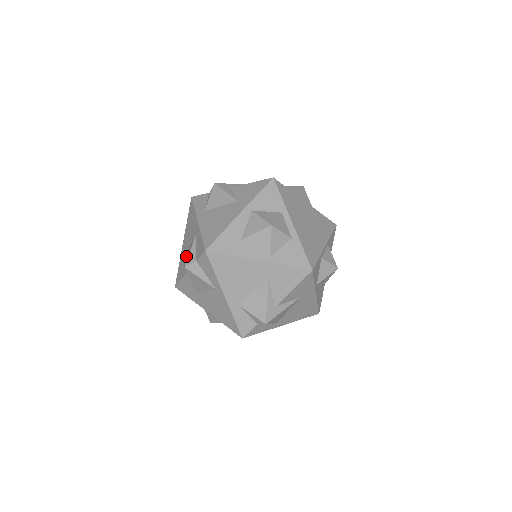
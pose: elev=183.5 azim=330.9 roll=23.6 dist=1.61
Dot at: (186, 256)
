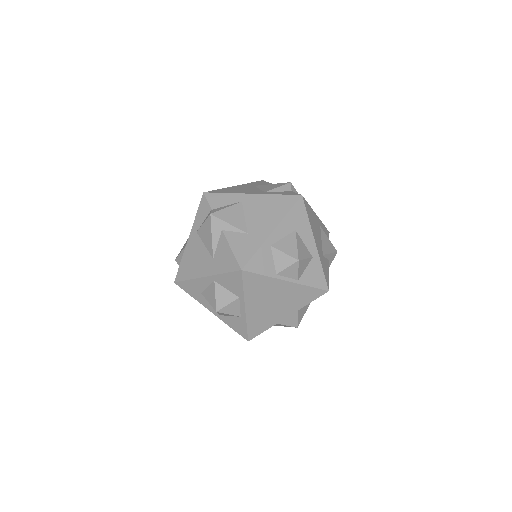
Dot at: occluded
